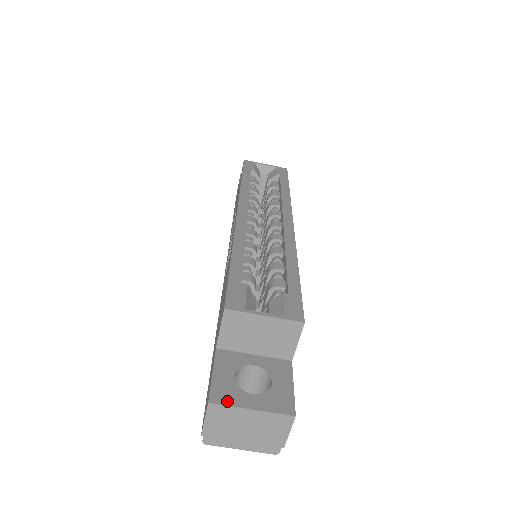
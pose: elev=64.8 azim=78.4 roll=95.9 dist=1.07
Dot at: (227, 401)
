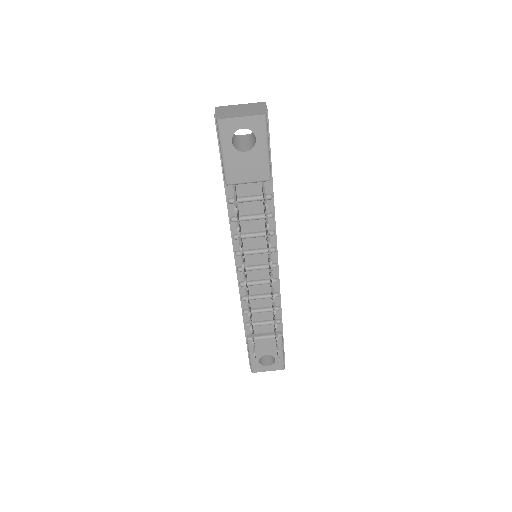
Dot at: occluded
